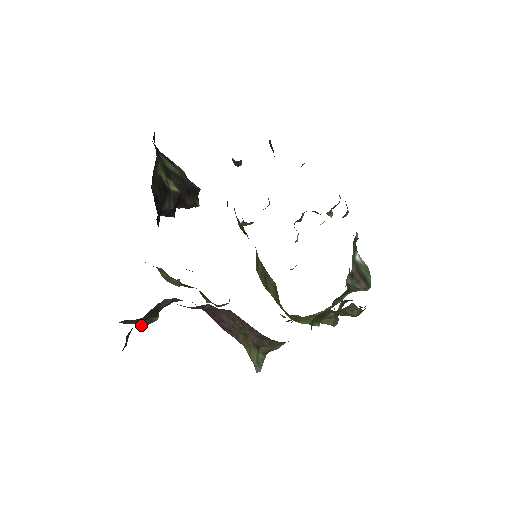
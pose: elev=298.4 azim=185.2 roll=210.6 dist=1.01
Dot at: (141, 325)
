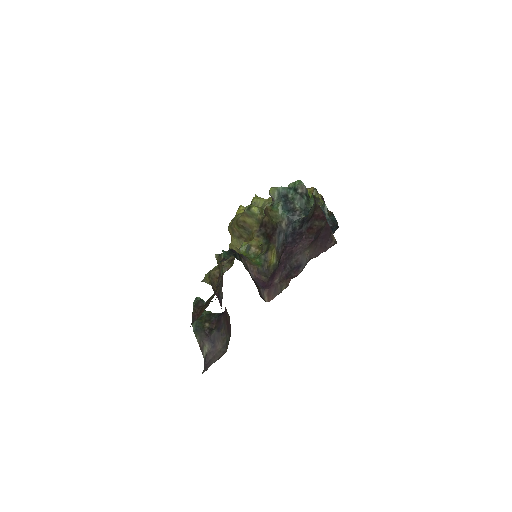
Dot at: occluded
